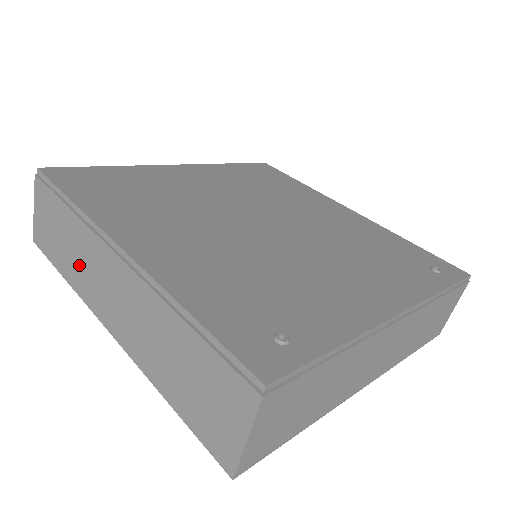
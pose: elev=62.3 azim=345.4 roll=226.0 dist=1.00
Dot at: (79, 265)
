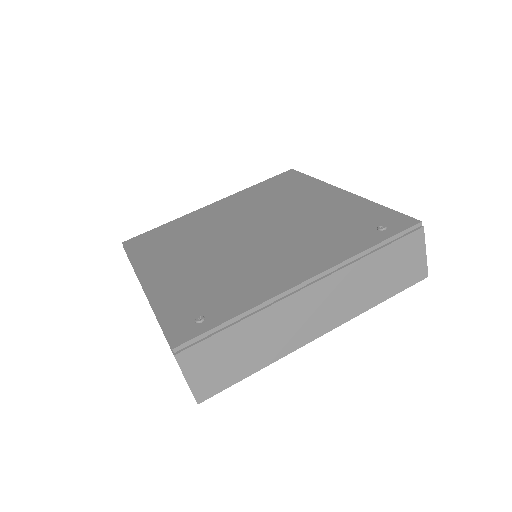
Dot at: occluded
